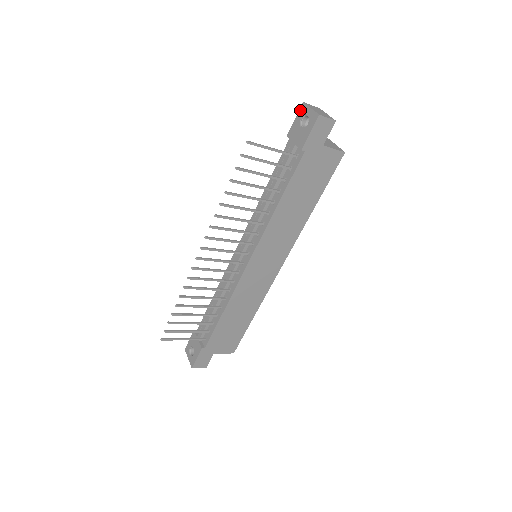
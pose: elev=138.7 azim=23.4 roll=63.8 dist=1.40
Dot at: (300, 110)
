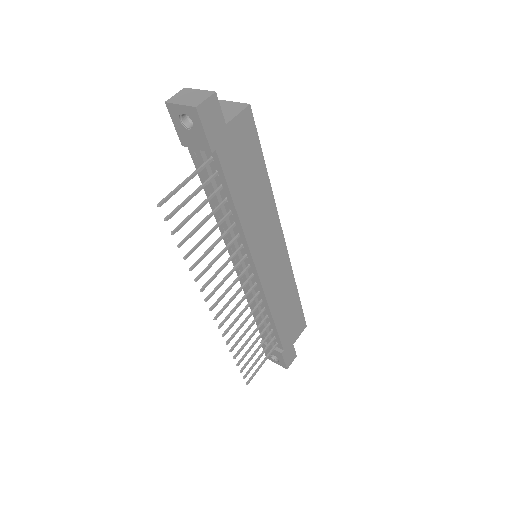
Dot at: (170, 113)
